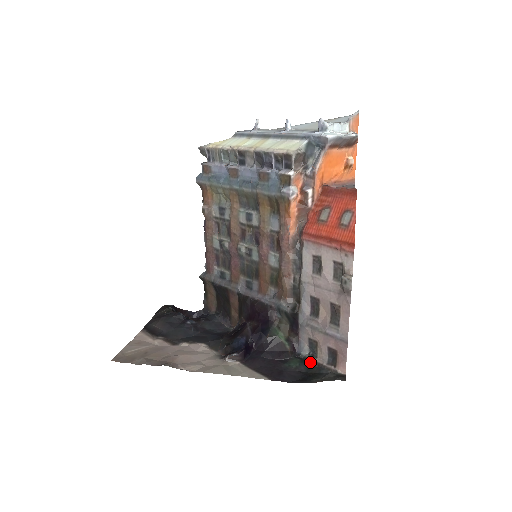
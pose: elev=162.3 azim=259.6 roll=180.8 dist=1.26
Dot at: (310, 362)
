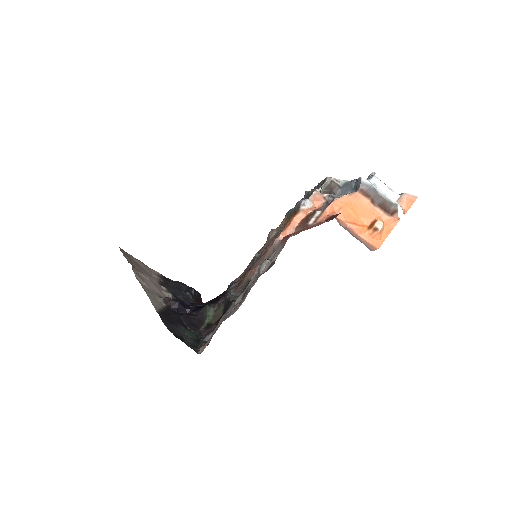
Dot at: (199, 345)
